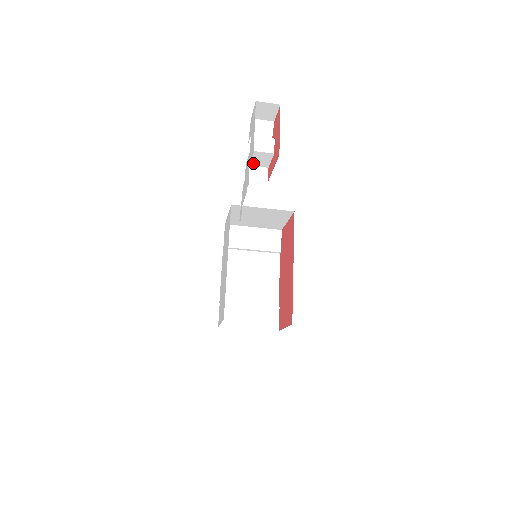
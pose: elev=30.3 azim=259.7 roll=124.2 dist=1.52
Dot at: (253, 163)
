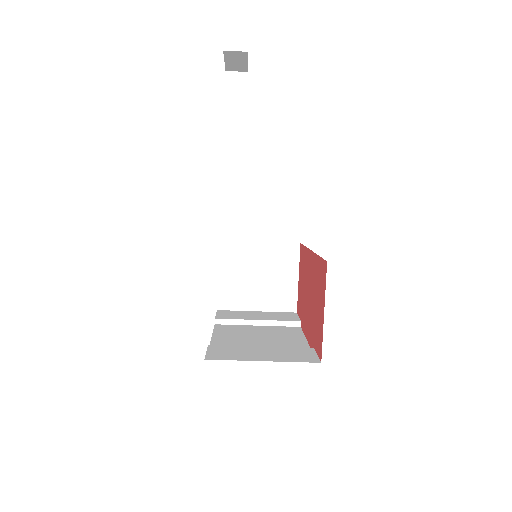
Dot at: (229, 106)
